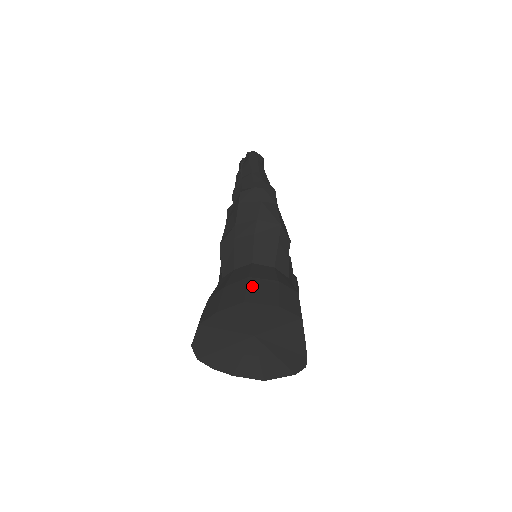
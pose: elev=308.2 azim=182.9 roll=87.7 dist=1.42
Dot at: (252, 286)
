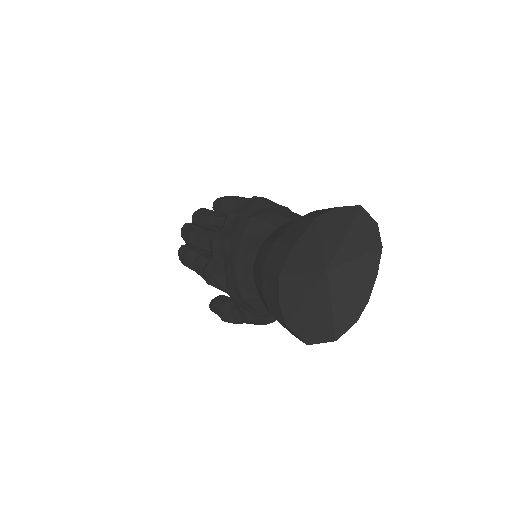
Dot at: occluded
